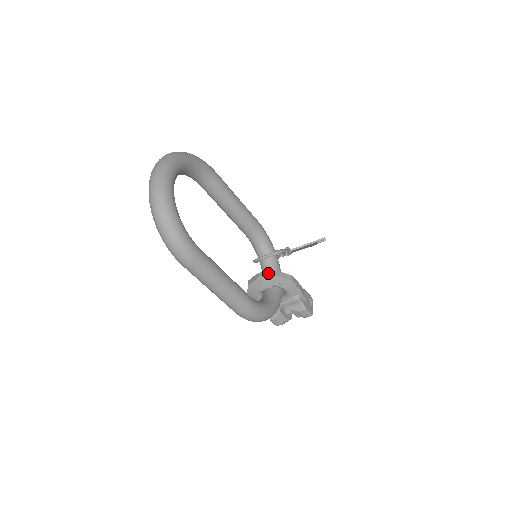
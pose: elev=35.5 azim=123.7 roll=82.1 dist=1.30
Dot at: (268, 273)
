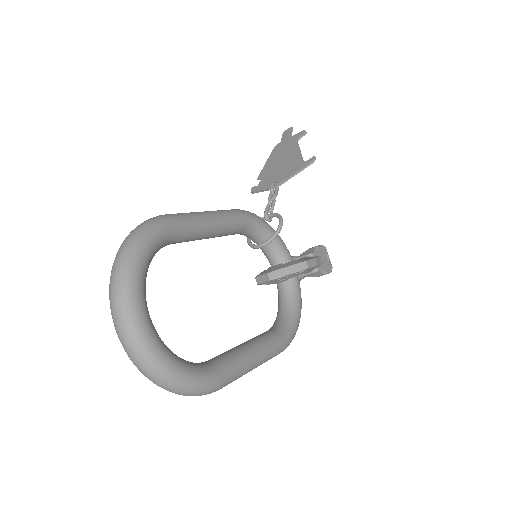
Dot at: (279, 273)
